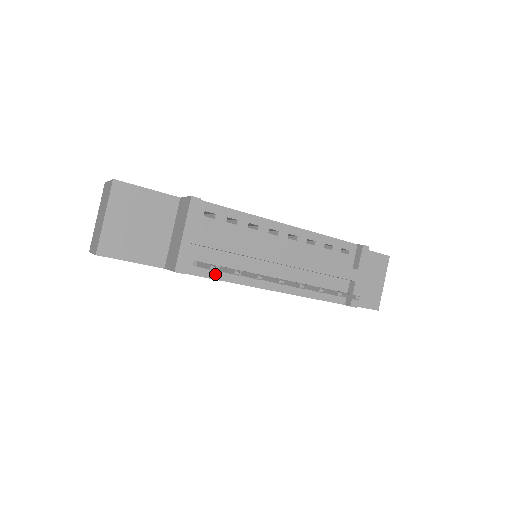
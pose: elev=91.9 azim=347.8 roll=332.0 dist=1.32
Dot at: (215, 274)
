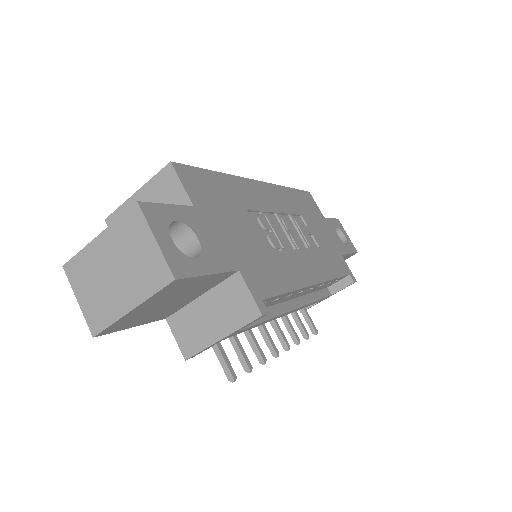
Dot at: occluded
